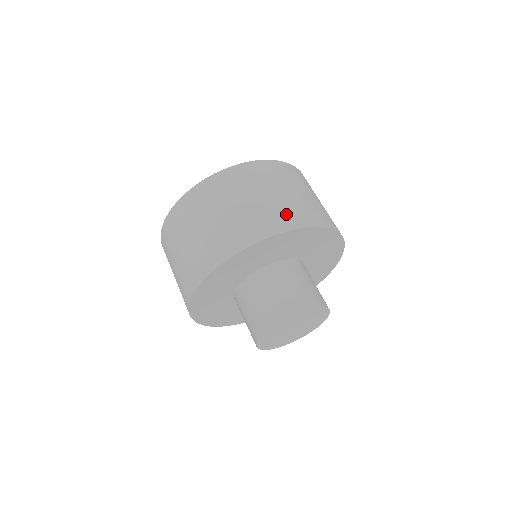
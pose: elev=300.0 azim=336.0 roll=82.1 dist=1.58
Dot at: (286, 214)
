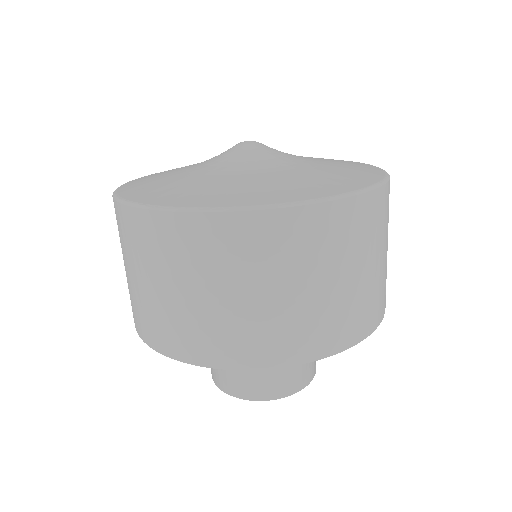
Dot at: occluded
